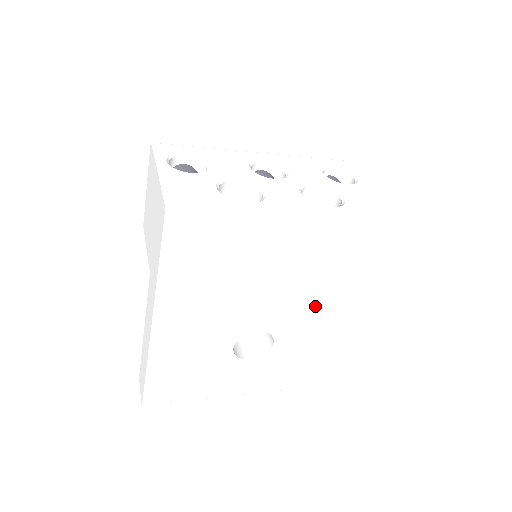
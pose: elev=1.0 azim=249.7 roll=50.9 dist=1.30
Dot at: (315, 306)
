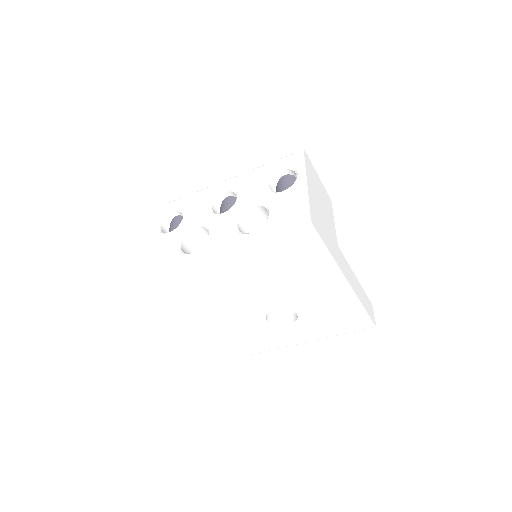
Dot at: (303, 288)
